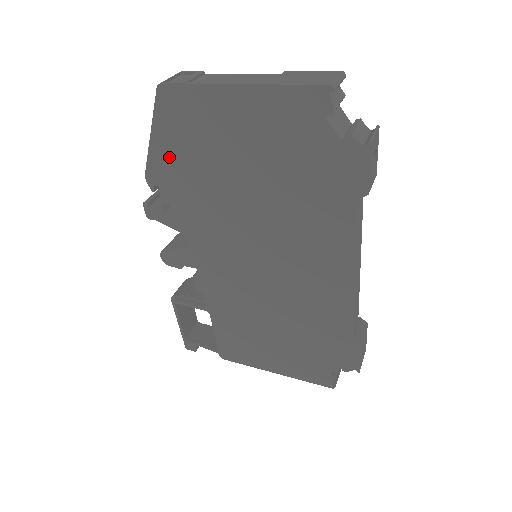
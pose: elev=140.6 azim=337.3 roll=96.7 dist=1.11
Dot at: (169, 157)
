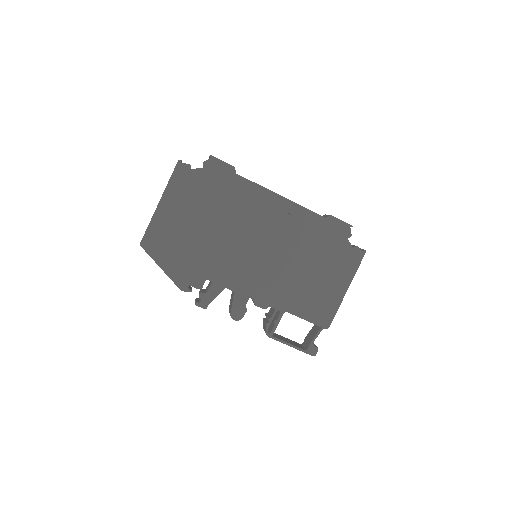
Dot at: (176, 265)
